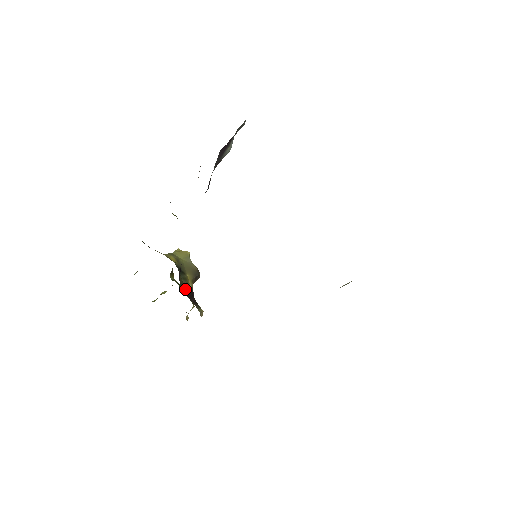
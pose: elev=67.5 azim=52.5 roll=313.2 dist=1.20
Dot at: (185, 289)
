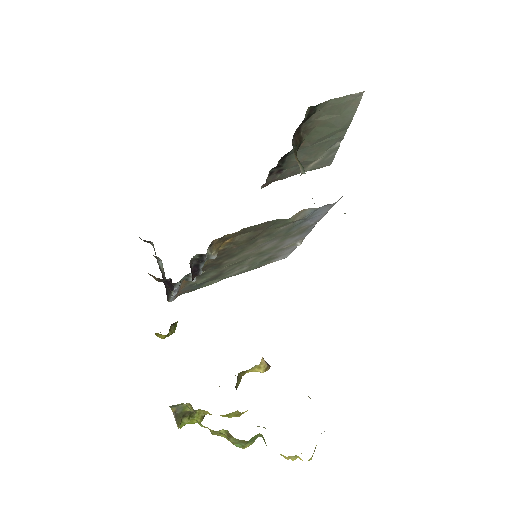
Dot at: occluded
